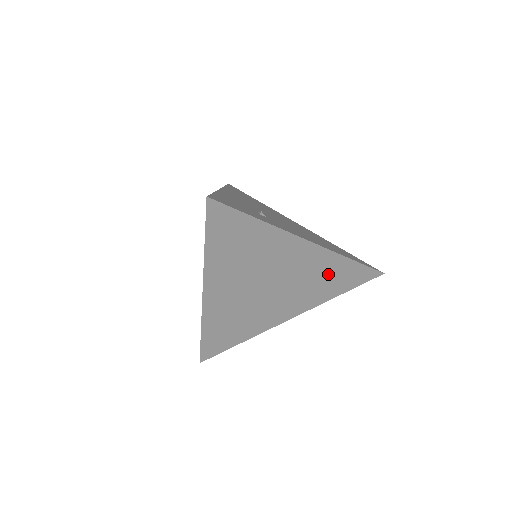
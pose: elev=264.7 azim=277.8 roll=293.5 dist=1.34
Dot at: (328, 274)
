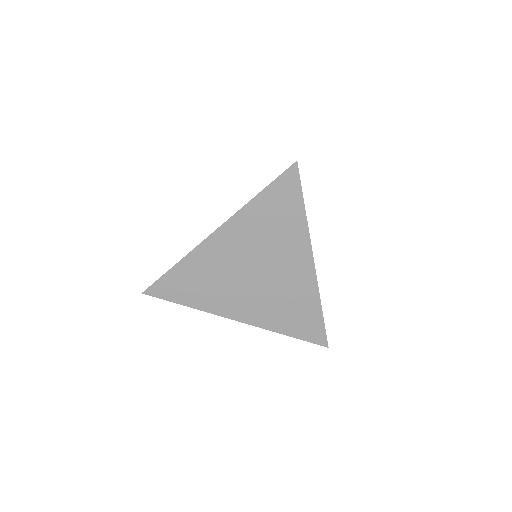
Dot at: (298, 306)
